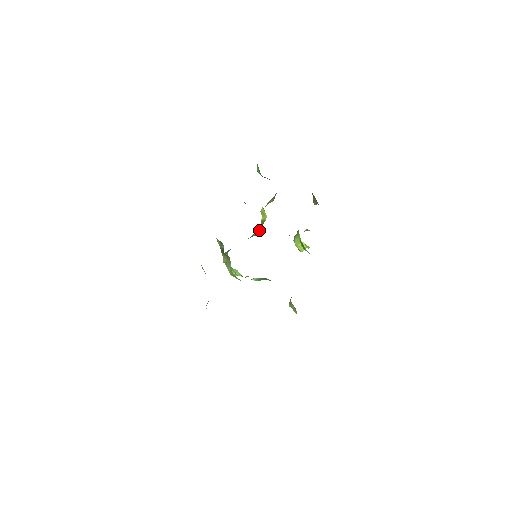
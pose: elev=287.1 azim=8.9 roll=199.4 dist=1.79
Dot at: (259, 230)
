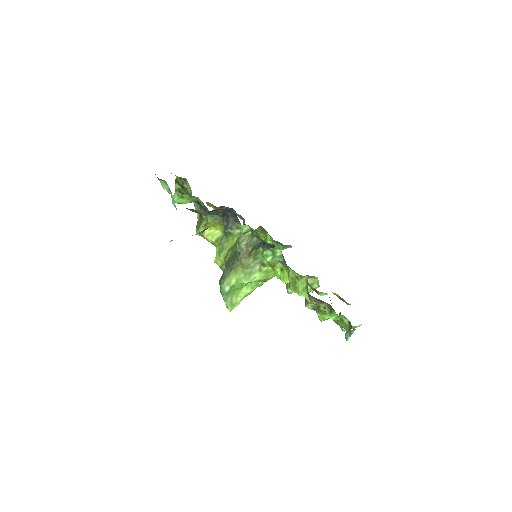
Dot at: (233, 239)
